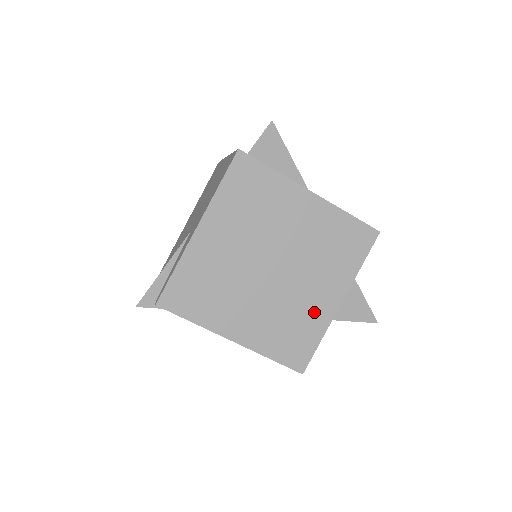
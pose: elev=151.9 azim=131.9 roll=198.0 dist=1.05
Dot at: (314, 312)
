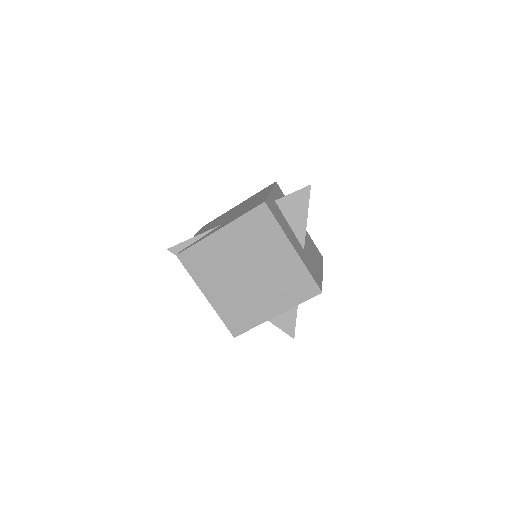
Dot at: (259, 311)
